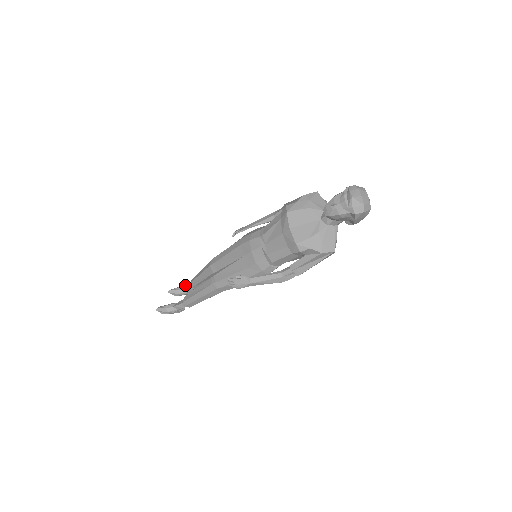
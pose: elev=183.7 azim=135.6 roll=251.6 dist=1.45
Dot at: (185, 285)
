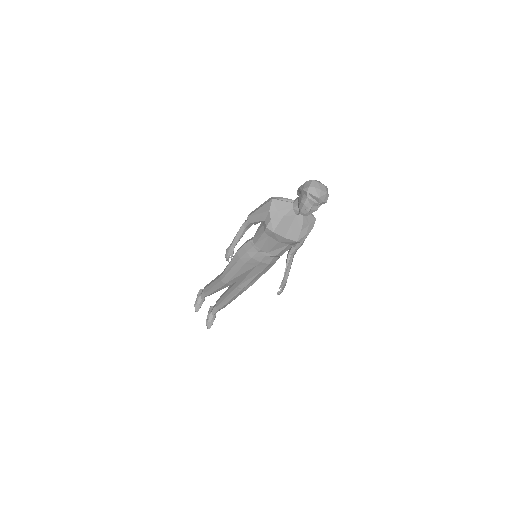
Dot at: (199, 297)
